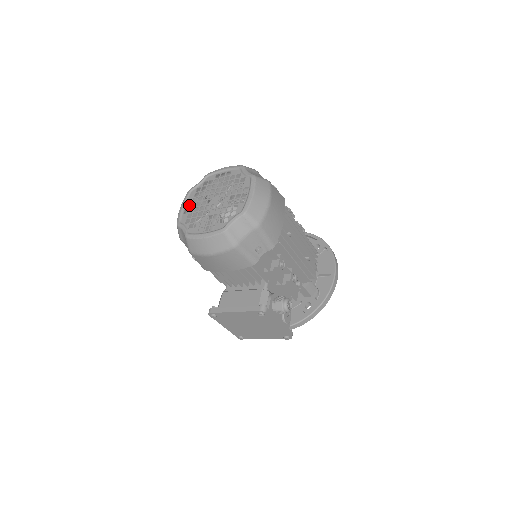
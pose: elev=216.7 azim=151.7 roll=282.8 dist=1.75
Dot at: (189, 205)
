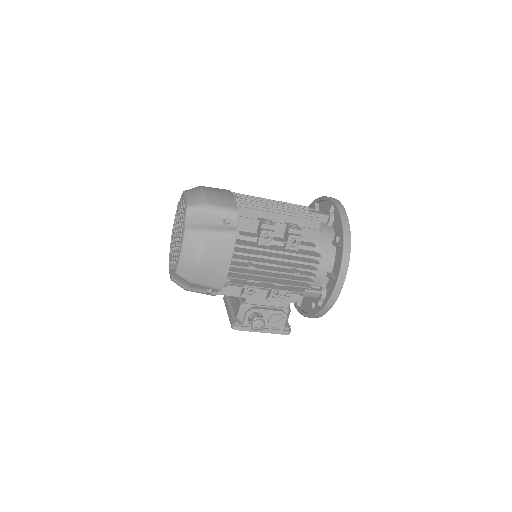
Dot at: occluded
